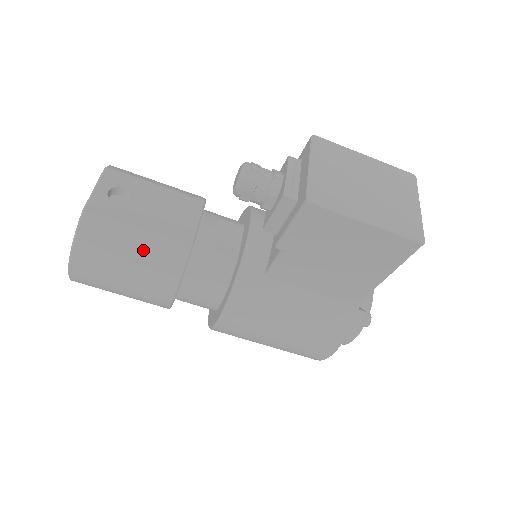
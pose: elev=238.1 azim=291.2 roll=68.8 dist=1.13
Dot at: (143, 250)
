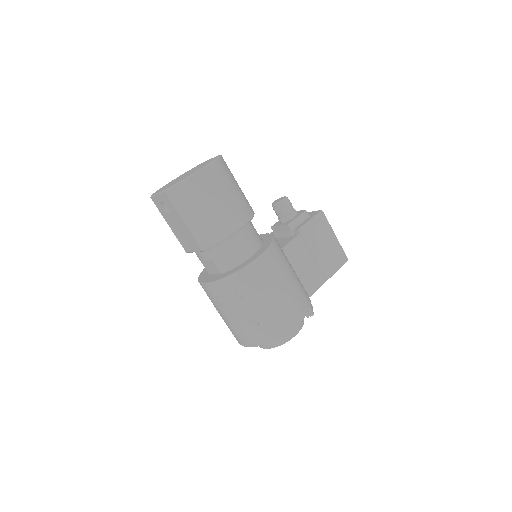
Dot at: (241, 191)
